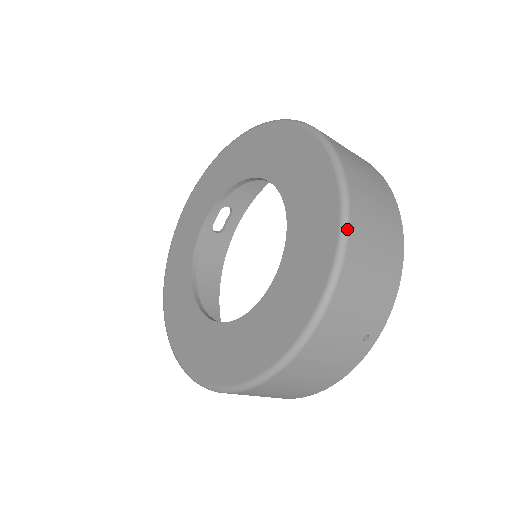
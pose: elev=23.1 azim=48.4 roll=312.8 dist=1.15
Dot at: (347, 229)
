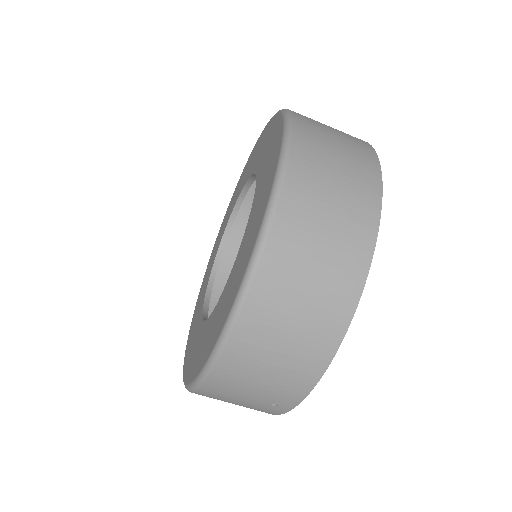
Dot at: occluded
